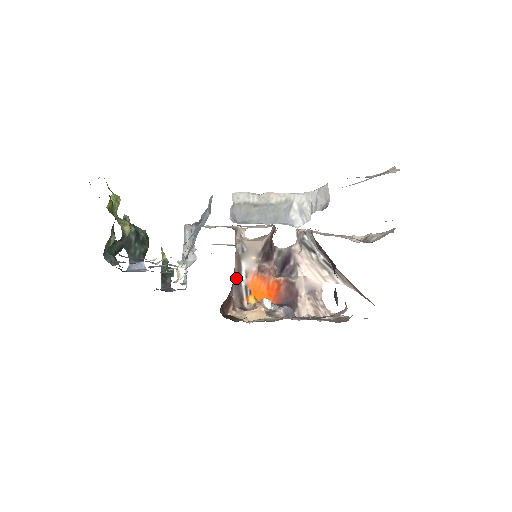
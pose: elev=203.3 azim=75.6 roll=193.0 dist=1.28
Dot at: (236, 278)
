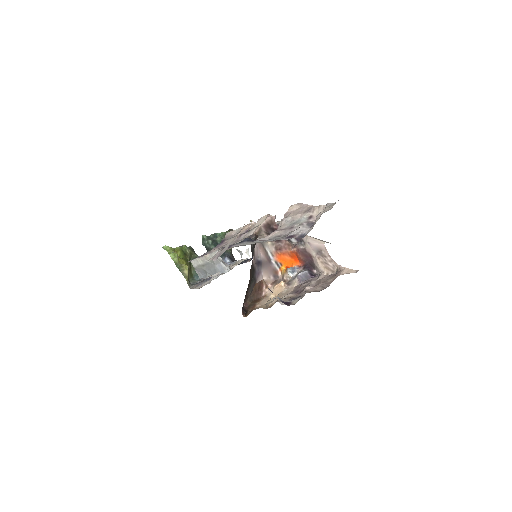
Dot at: (265, 262)
